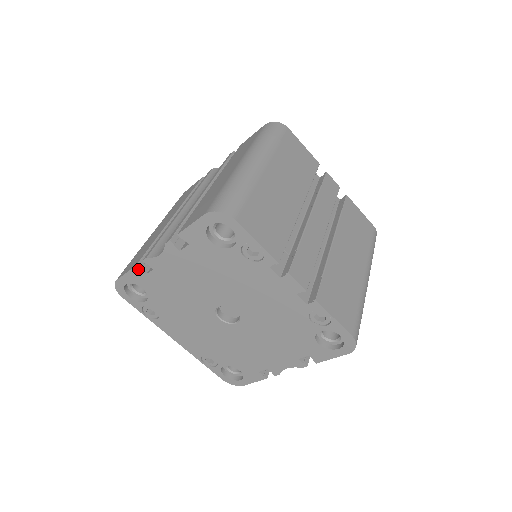
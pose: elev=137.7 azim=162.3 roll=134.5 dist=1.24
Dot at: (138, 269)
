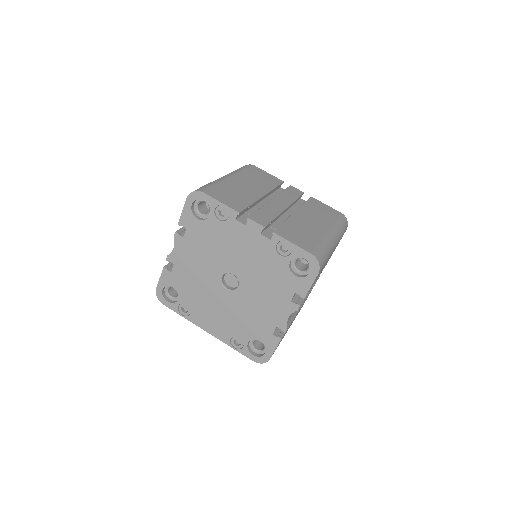
Dot at: (165, 270)
